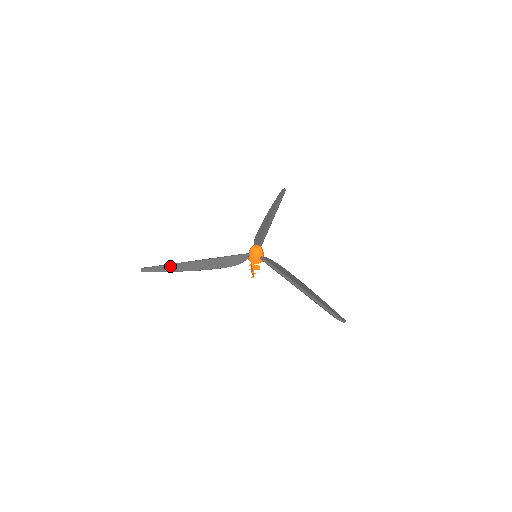
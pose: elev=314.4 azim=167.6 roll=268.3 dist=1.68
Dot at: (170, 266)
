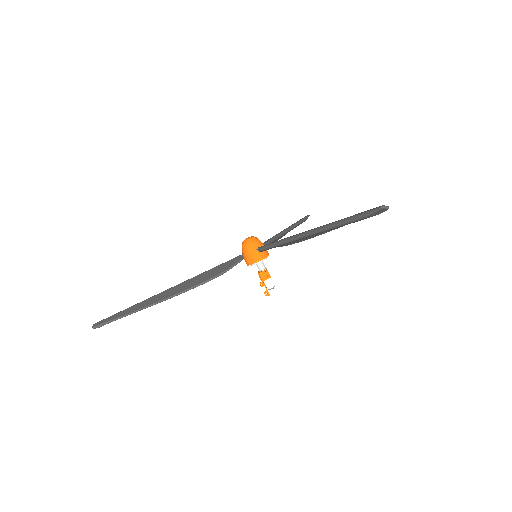
Dot at: (132, 307)
